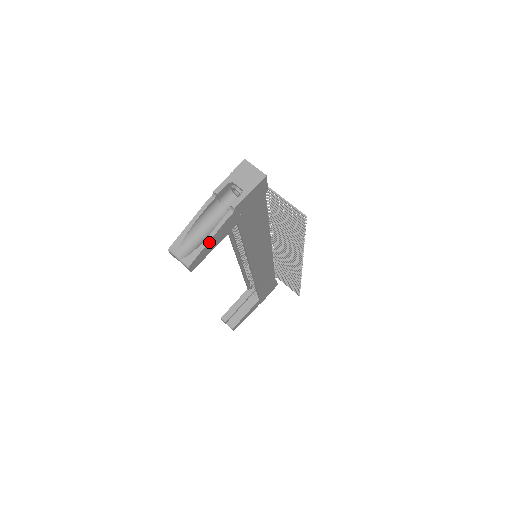
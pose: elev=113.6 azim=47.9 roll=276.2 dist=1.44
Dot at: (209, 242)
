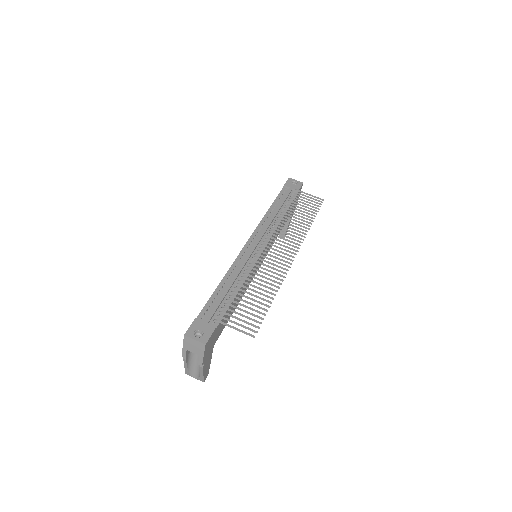
Dot at: (204, 374)
